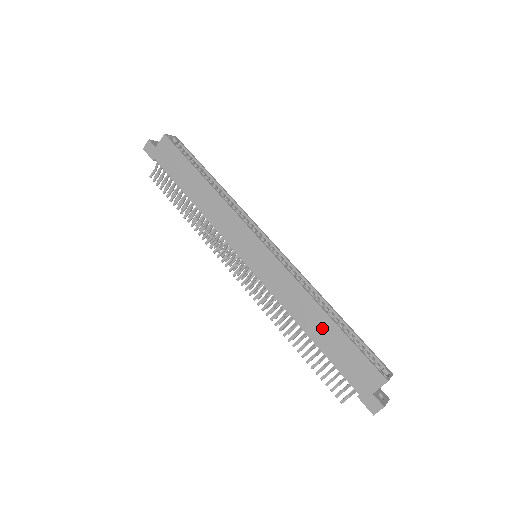
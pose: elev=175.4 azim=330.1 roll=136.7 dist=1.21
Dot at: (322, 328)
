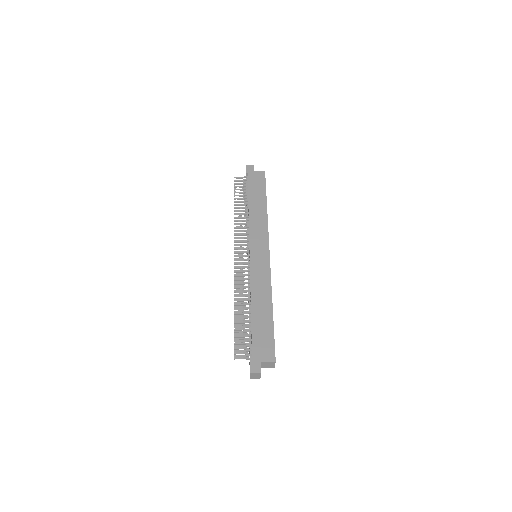
Dot at: (263, 311)
